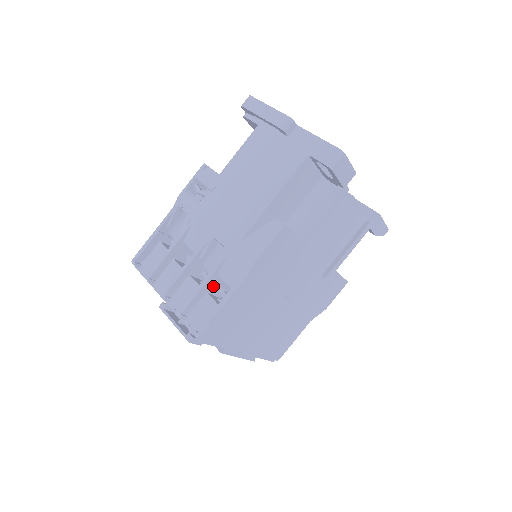
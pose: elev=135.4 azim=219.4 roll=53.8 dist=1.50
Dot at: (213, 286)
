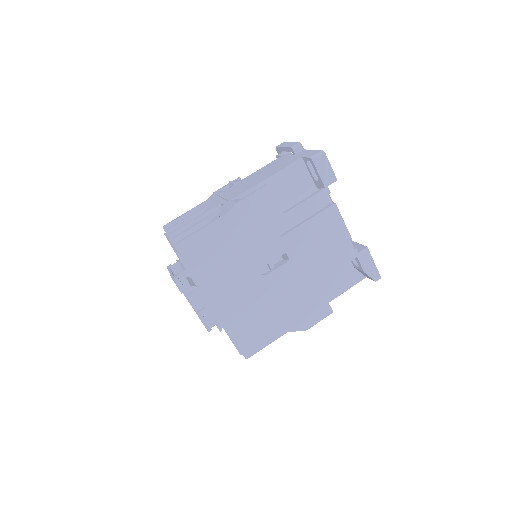
Dot at: occluded
